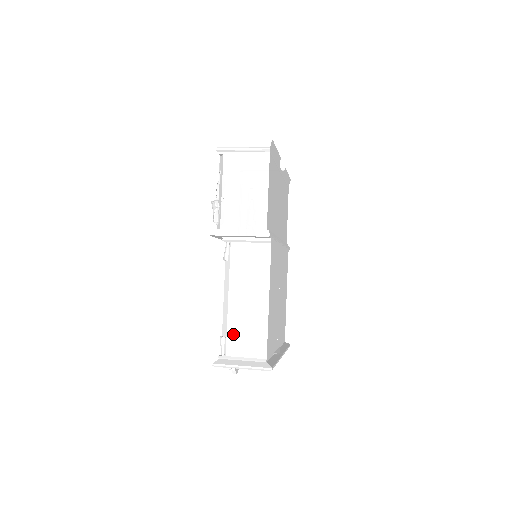
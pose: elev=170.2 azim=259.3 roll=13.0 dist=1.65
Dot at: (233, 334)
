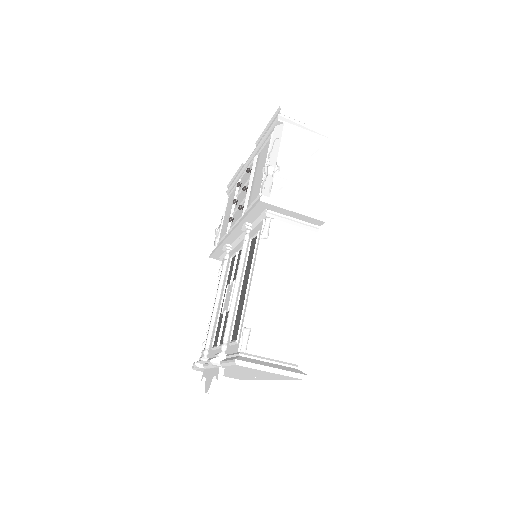
Dot at: (262, 327)
